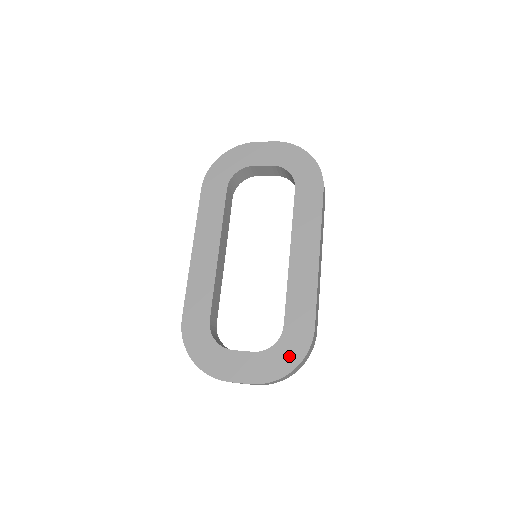
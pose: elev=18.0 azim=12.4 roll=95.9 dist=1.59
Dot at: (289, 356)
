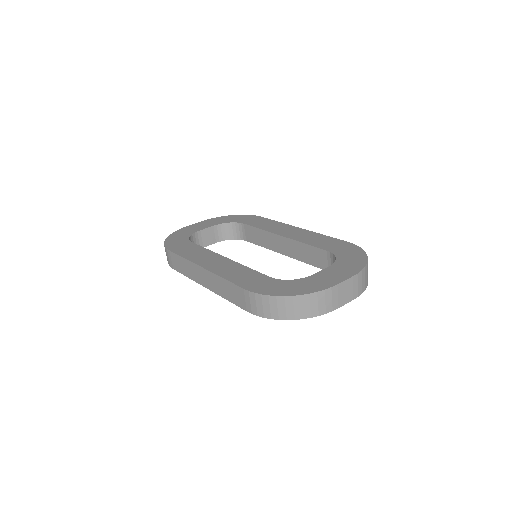
Dot at: (354, 255)
